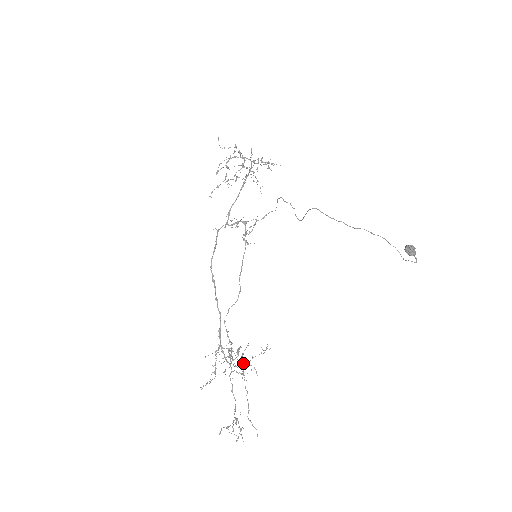
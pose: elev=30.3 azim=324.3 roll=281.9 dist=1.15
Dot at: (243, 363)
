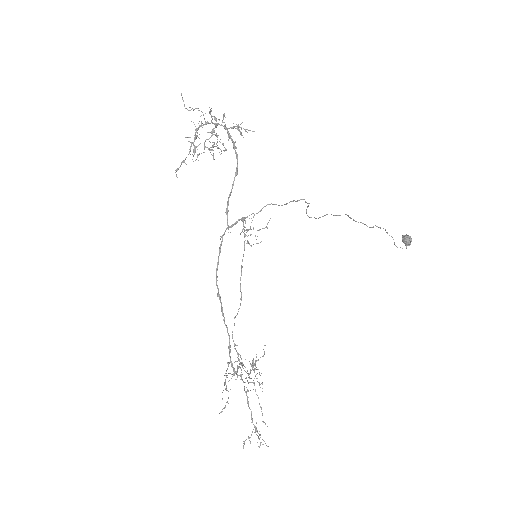
Dot at: (250, 370)
